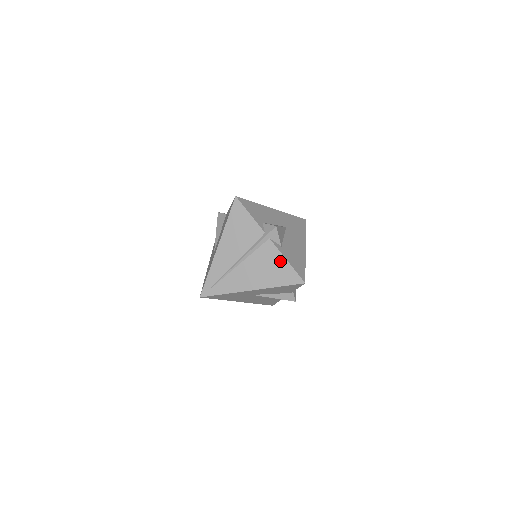
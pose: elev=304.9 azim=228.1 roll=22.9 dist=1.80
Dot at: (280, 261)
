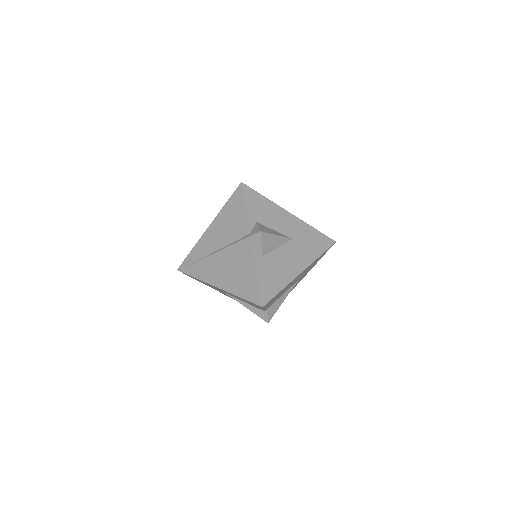
Dot at: (251, 271)
